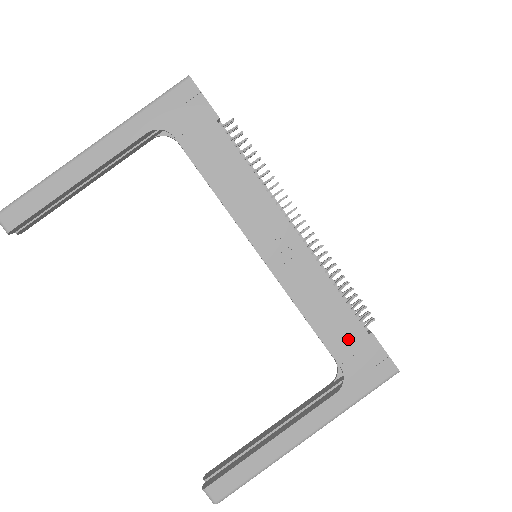
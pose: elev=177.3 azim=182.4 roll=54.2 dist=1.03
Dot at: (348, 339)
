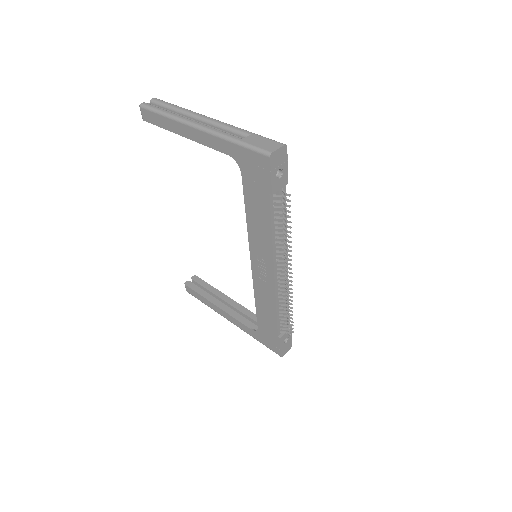
Dot at: (268, 327)
